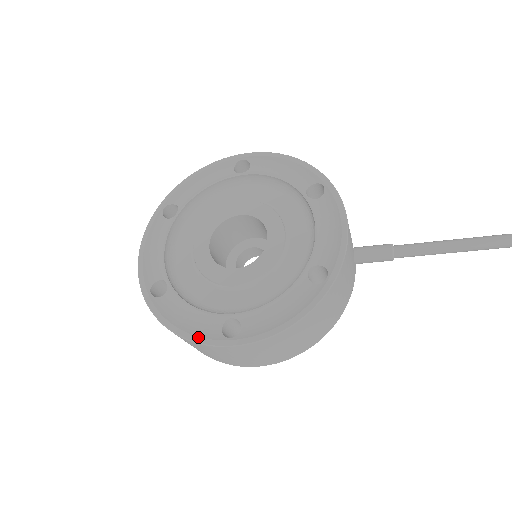
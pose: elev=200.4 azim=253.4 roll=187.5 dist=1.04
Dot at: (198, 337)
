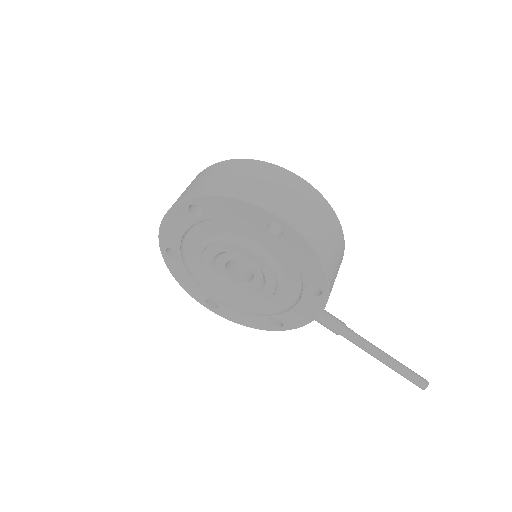
Dot at: occluded
